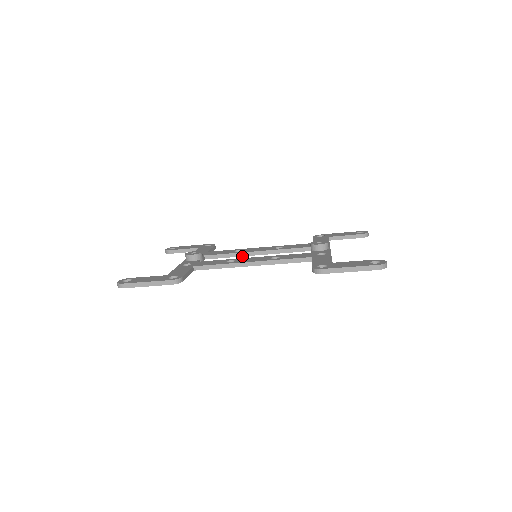
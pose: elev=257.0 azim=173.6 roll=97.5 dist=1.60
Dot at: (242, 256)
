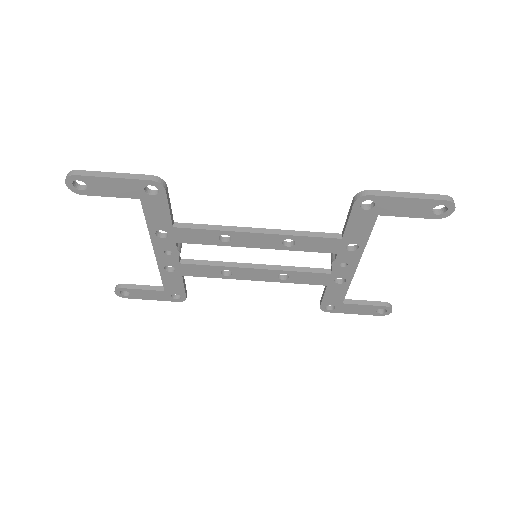
Dot at: (233, 266)
